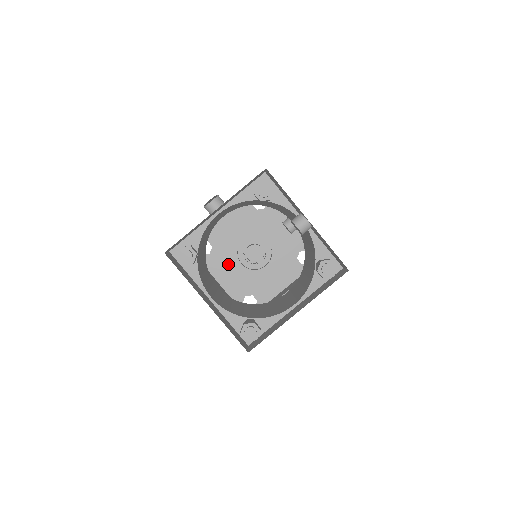
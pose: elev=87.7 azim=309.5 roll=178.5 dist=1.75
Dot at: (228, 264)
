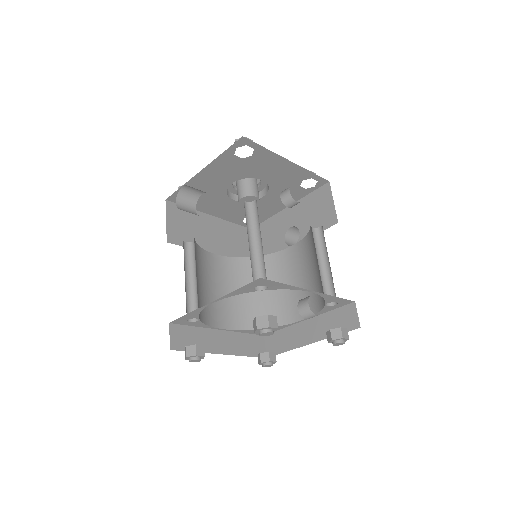
Dot at: (218, 203)
